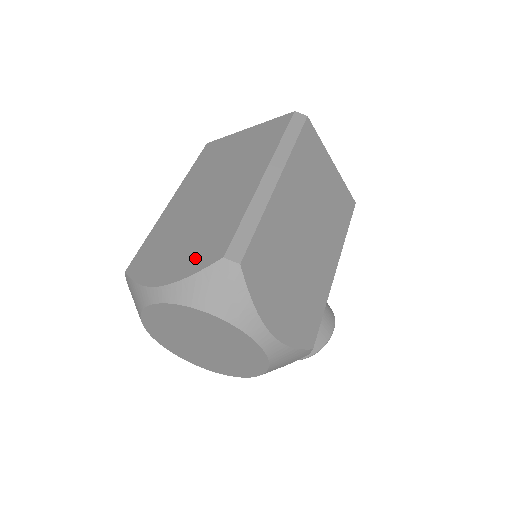
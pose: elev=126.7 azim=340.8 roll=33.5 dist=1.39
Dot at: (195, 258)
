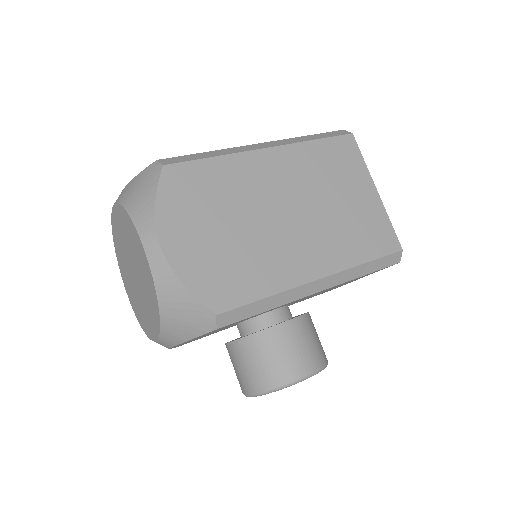
Dot at: occluded
